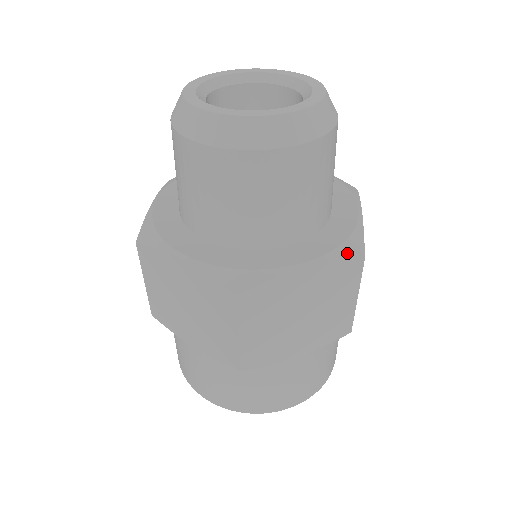
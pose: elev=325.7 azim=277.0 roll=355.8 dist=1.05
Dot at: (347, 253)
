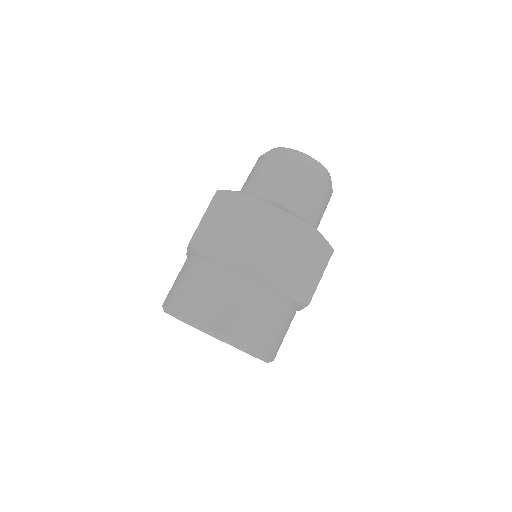
Dot at: (277, 205)
